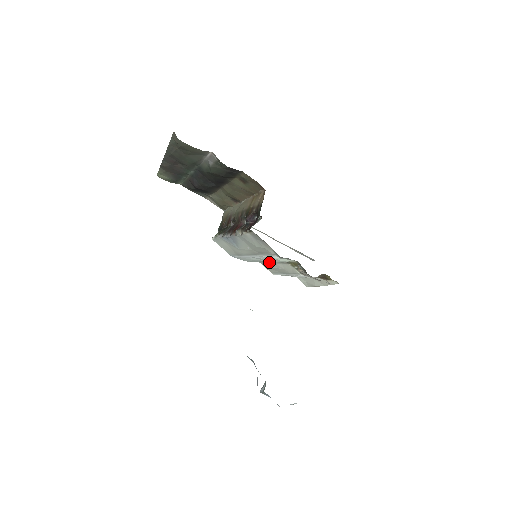
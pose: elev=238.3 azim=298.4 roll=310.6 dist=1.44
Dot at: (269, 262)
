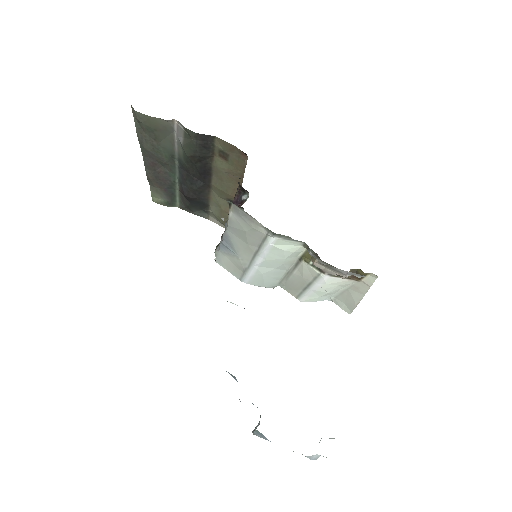
Dot at: (286, 276)
